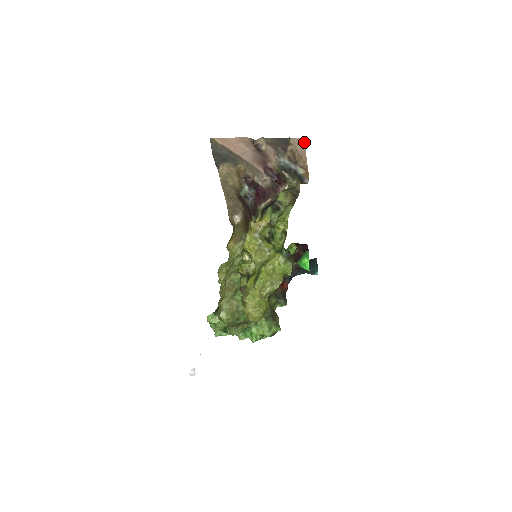
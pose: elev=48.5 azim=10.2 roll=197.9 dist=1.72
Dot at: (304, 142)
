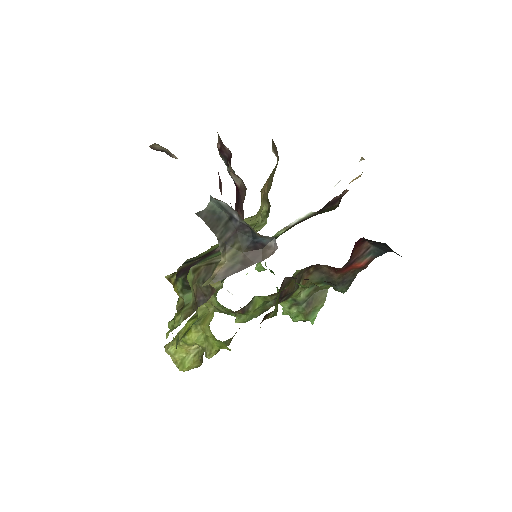
Dot at: occluded
